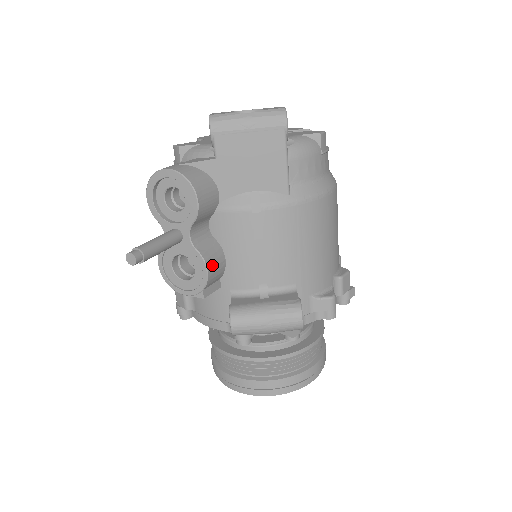
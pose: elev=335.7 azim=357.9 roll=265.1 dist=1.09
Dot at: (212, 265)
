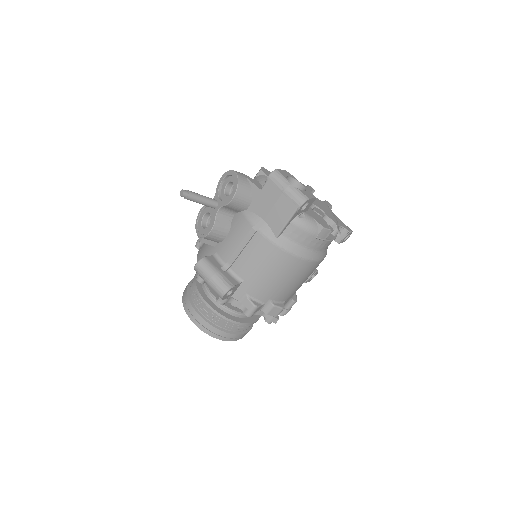
Dot at: (216, 232)
